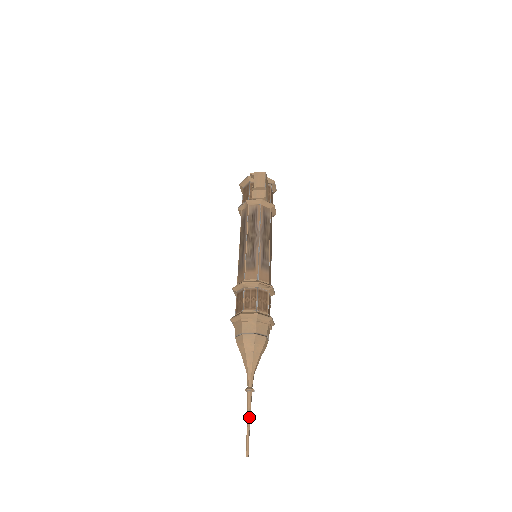
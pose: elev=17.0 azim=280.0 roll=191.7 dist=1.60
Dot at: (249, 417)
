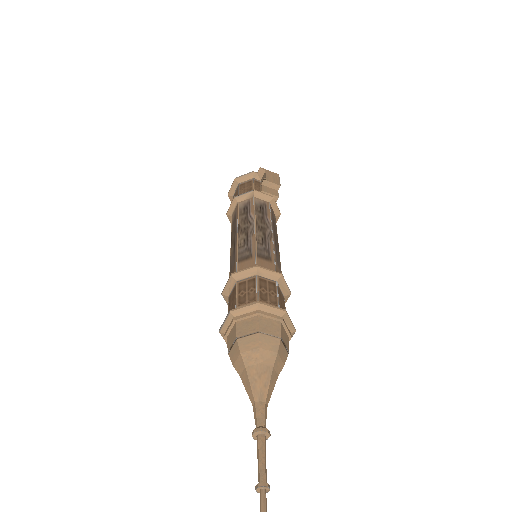
Dot at: occluded
